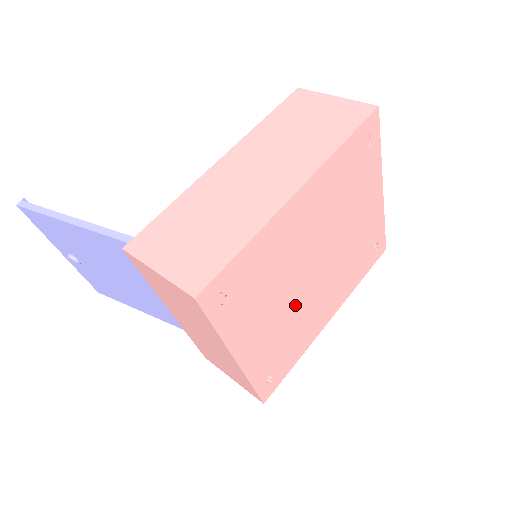
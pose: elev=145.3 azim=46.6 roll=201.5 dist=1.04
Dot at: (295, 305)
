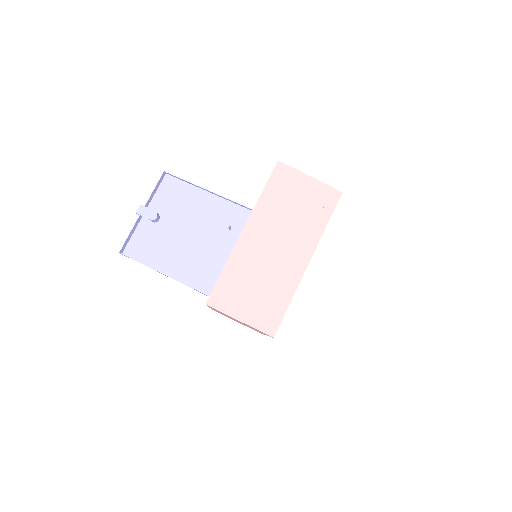
Dot at: occluded
